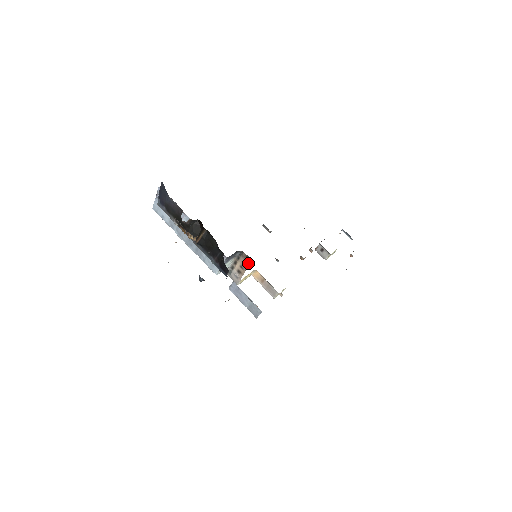
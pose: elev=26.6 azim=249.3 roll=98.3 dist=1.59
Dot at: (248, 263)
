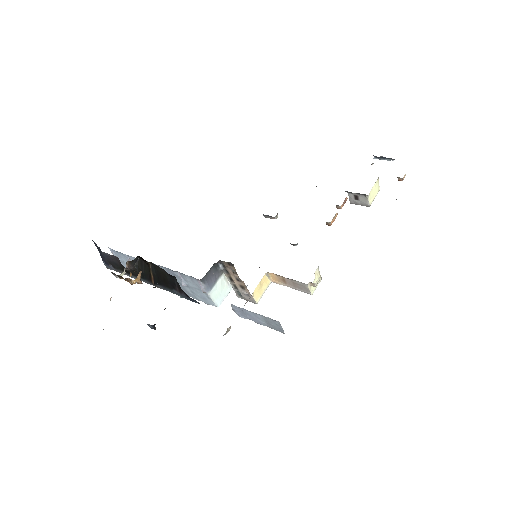
Dot at: occluded
